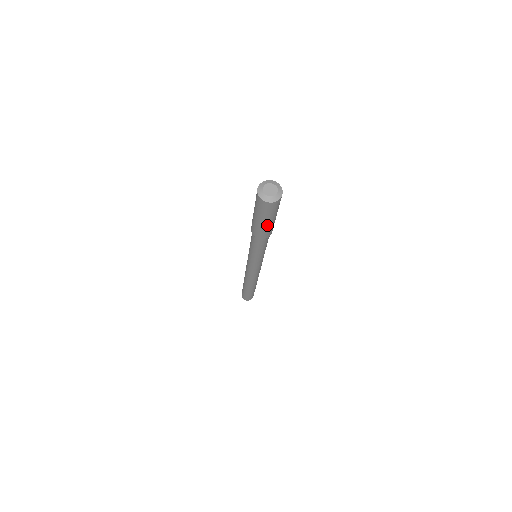
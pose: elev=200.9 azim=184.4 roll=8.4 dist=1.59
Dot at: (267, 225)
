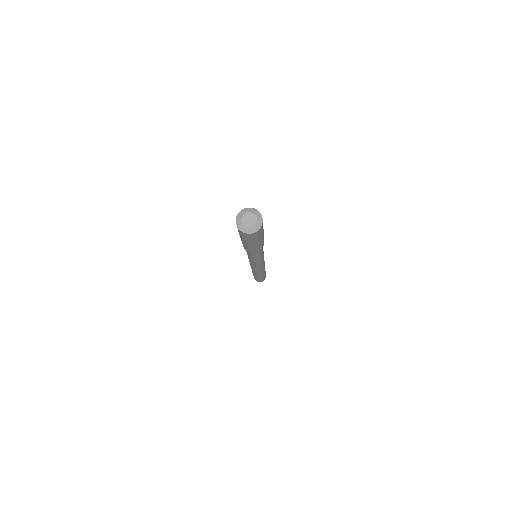
Dot at: (245, 243)
